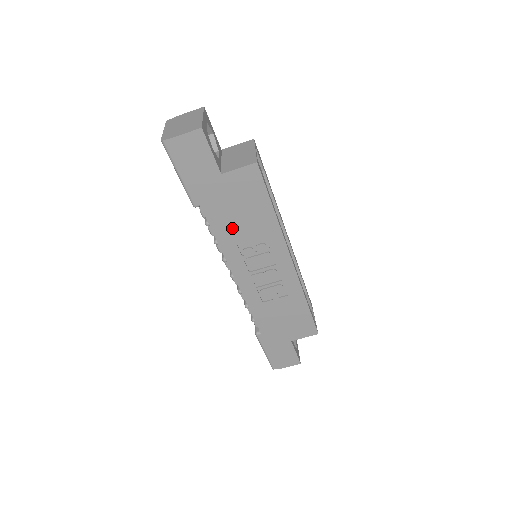
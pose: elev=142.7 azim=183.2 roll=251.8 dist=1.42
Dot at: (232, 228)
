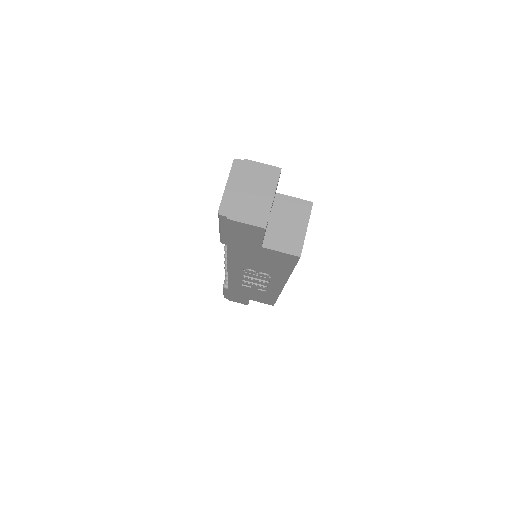
Dot at: (247, 262)
